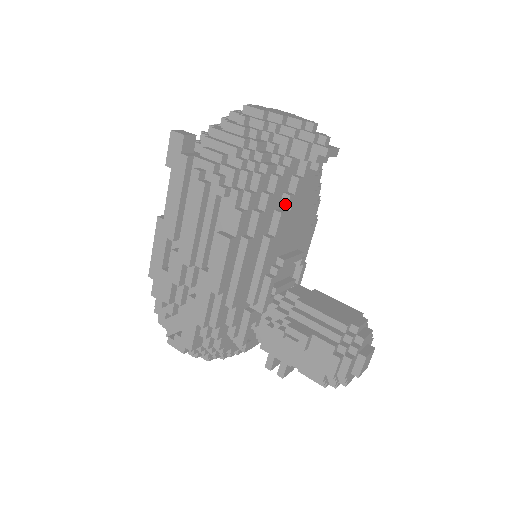
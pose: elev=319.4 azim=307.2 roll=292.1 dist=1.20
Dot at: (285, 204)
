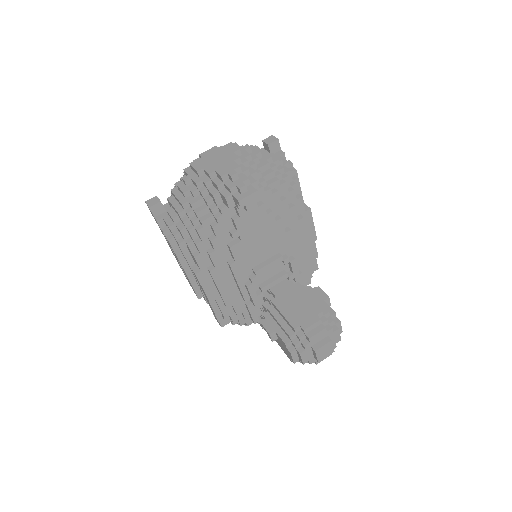
Dot at: occluded
